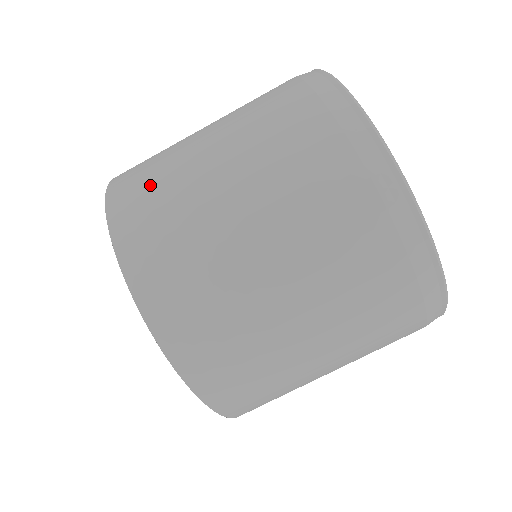
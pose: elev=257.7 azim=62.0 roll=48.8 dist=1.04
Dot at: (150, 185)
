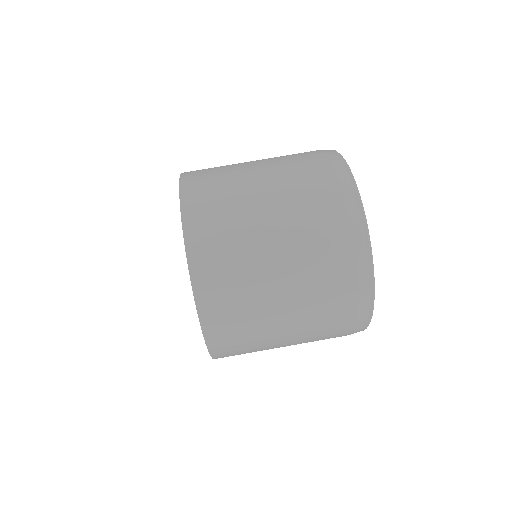
Dot at: (214, 189)
